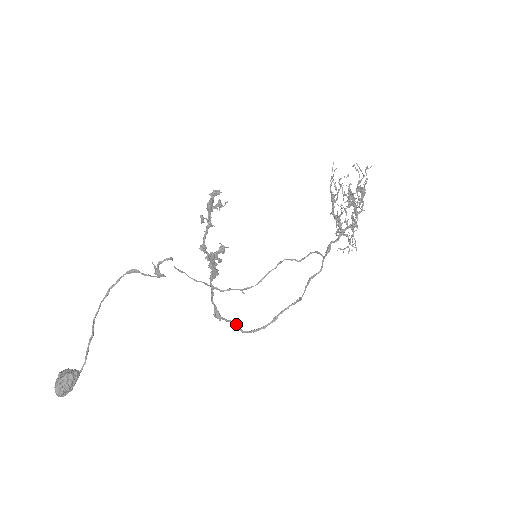
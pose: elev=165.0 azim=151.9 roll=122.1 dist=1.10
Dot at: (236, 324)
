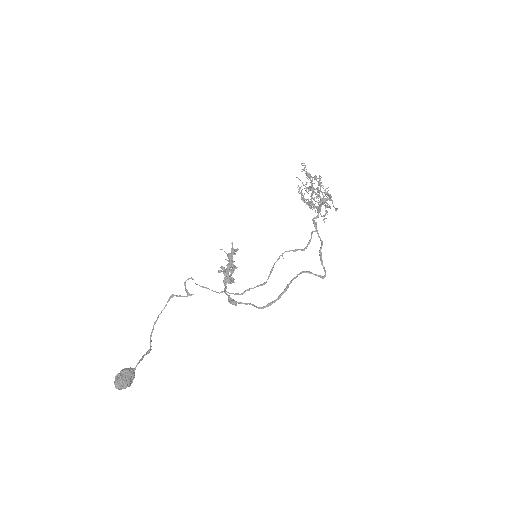
Dot at: (252, 305)
